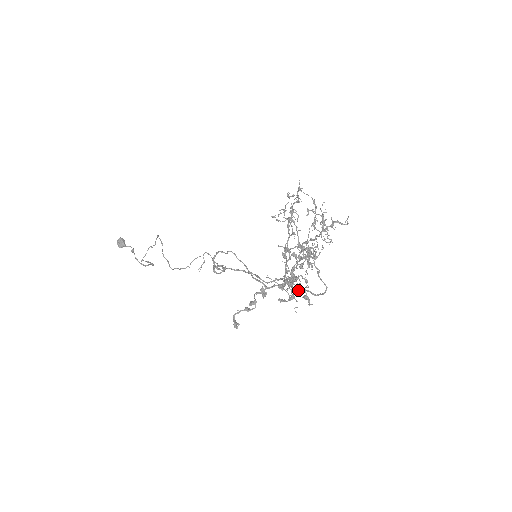
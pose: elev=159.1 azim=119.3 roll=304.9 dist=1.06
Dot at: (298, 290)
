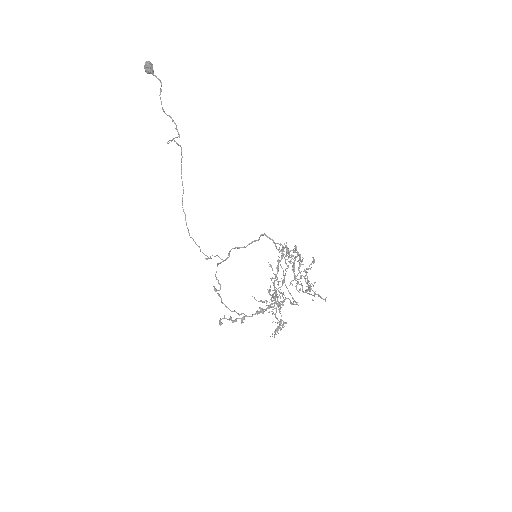
Dot at: occluded
